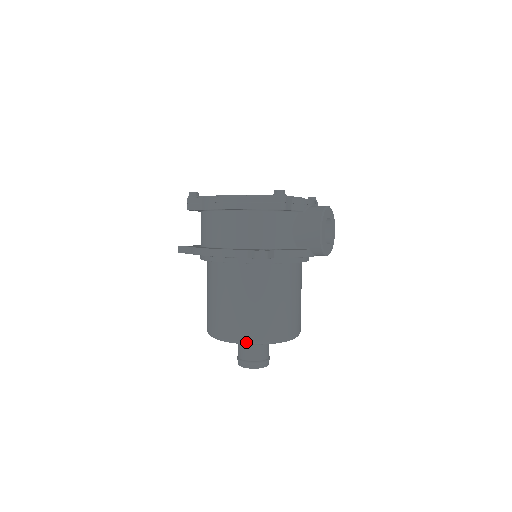
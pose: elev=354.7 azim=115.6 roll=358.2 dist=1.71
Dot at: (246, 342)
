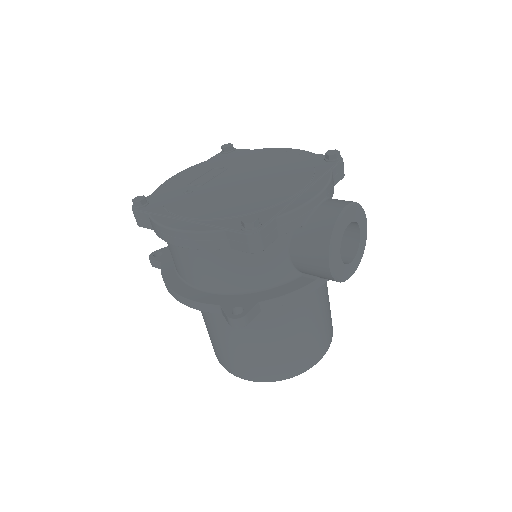
Dot at: (253, 381)
